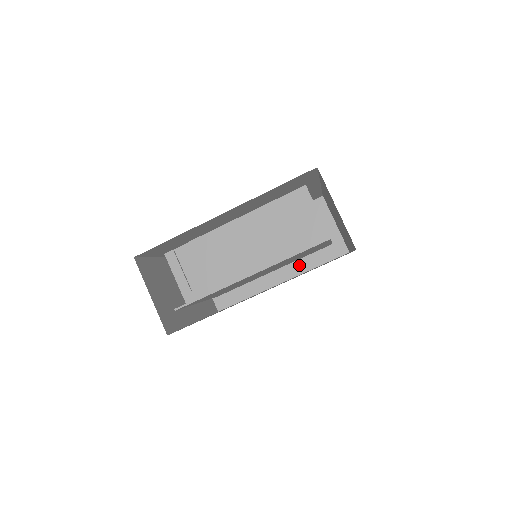
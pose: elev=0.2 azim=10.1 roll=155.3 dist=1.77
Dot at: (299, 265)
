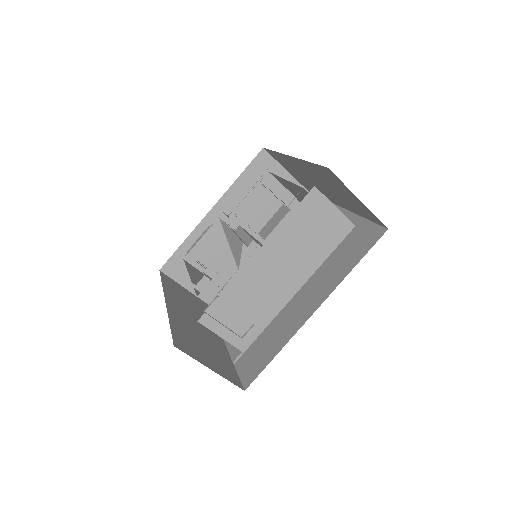
Dot at: occluded
